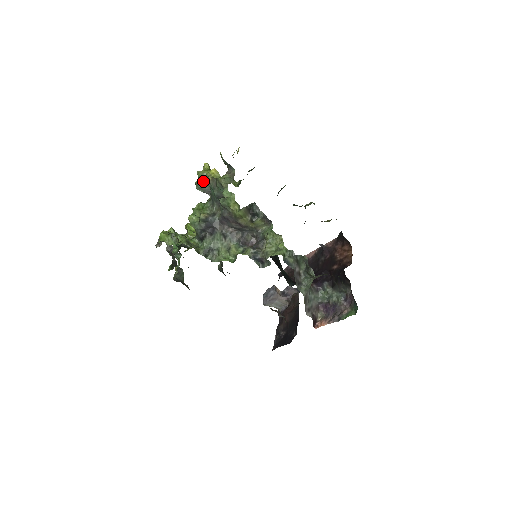
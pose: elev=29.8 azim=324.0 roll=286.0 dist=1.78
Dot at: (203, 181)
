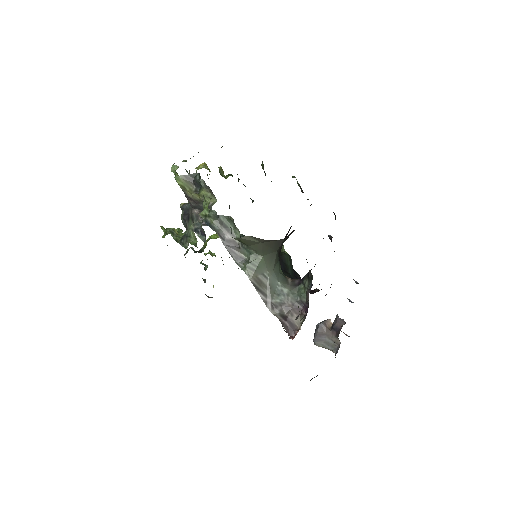
Dot at: occluded
